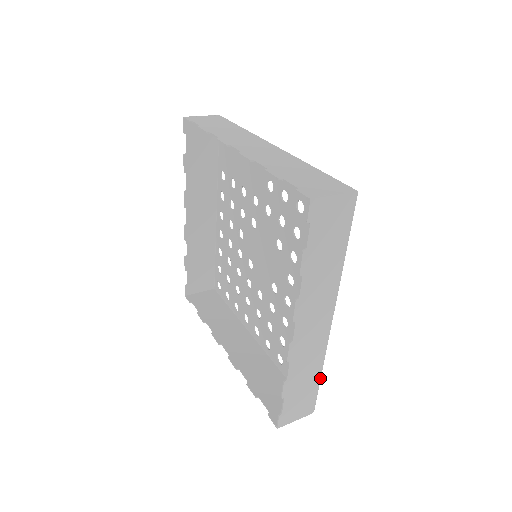
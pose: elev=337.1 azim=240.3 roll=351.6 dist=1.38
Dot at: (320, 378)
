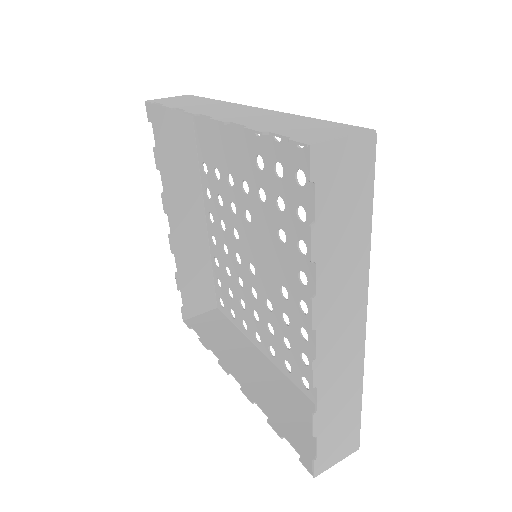
Dot at: (361, 402)
